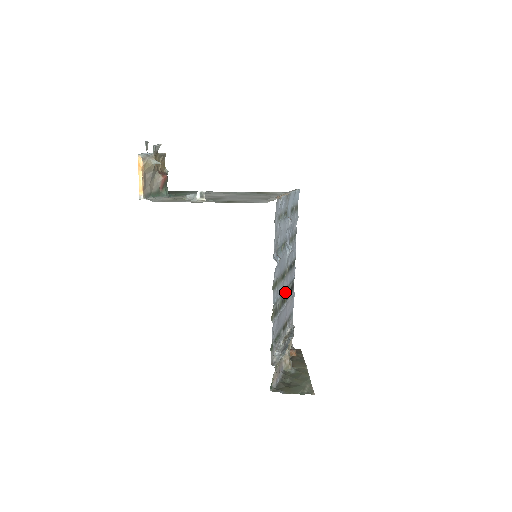
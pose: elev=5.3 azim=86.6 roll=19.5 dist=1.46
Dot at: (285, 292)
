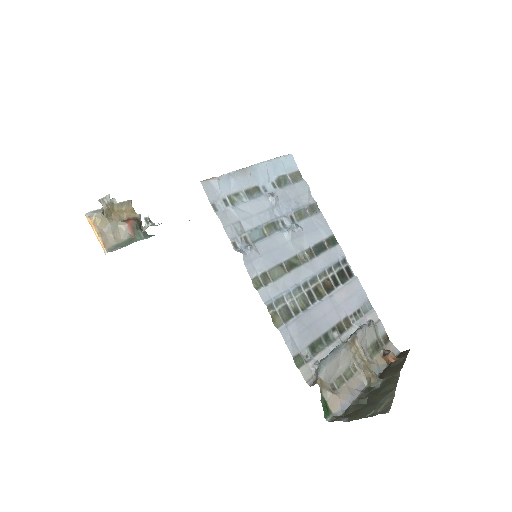
Dot at: (315, 283)
